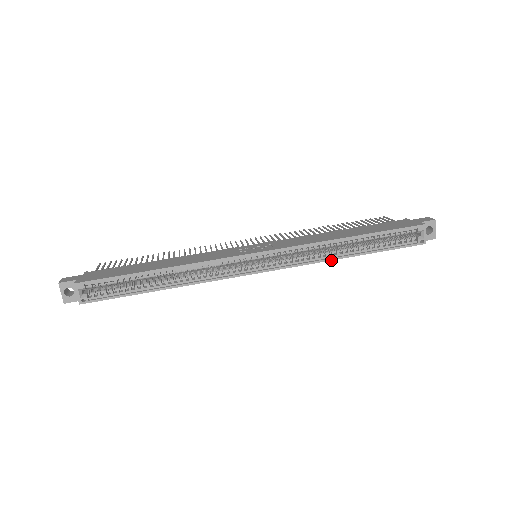
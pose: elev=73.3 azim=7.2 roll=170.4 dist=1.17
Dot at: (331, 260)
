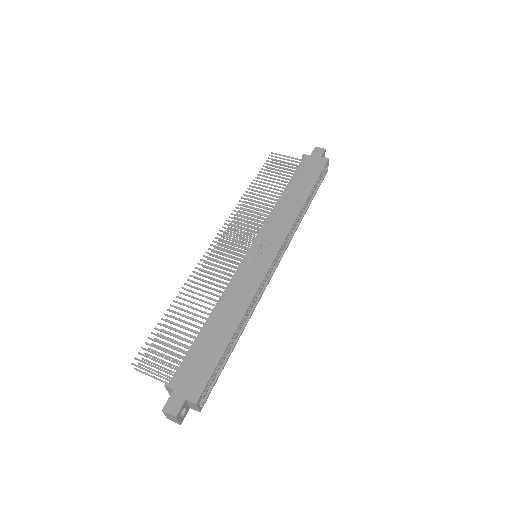
Dot at: occluded
